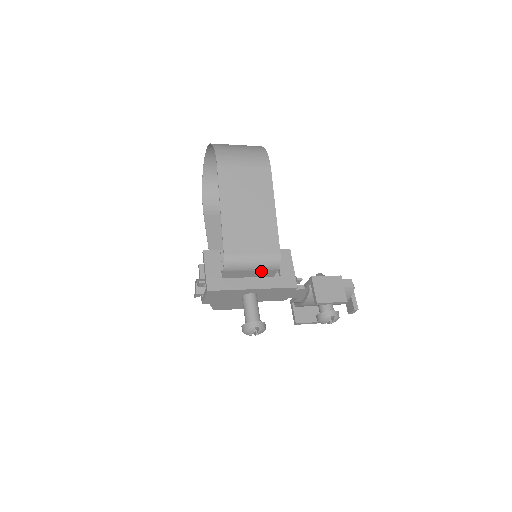
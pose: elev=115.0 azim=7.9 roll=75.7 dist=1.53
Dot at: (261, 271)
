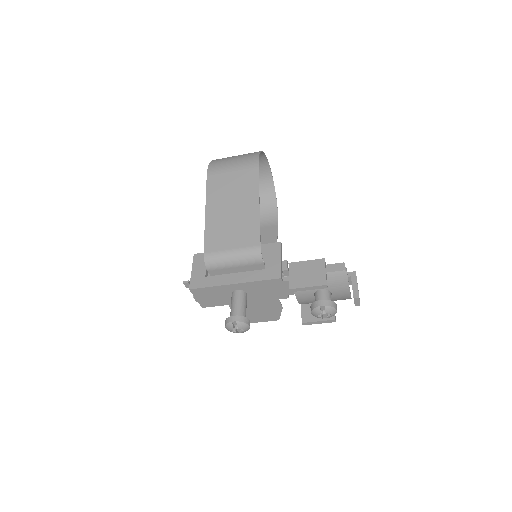
Dot at: (247, 267)
